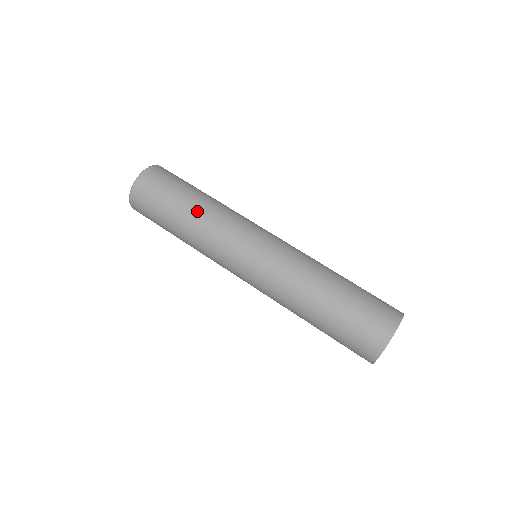
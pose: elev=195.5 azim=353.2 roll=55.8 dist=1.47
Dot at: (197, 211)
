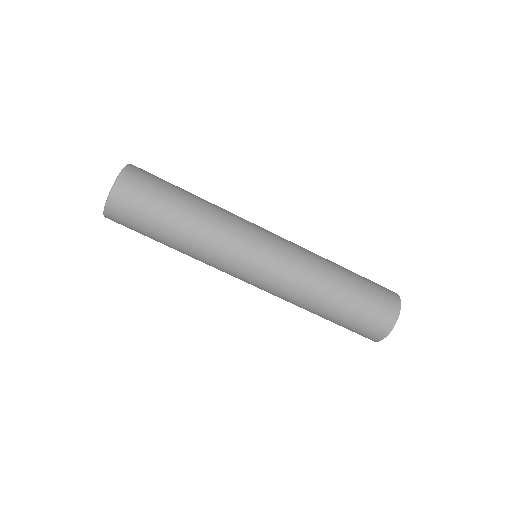
Dot at: (188, 235)
